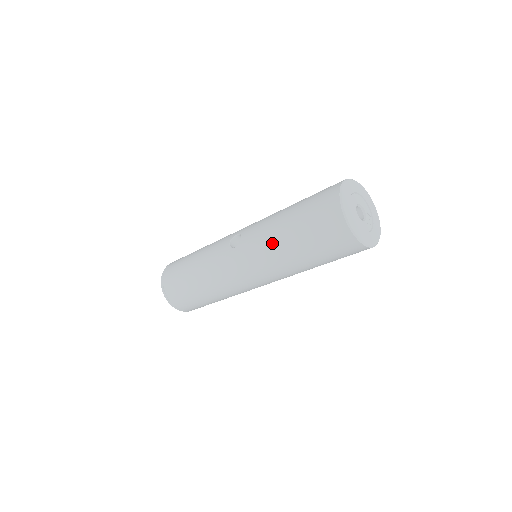
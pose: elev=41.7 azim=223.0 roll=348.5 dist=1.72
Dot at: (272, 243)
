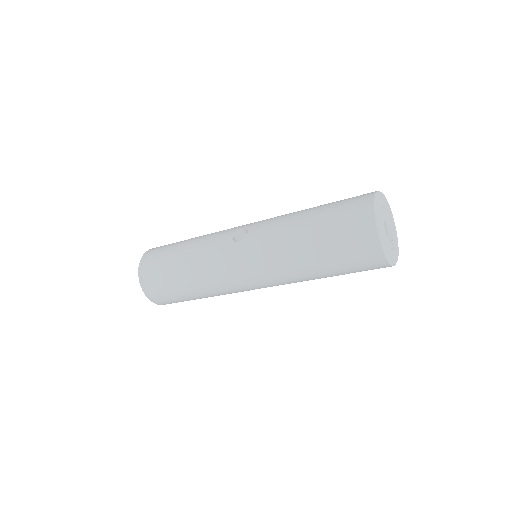
Dot at: (286, 243)
